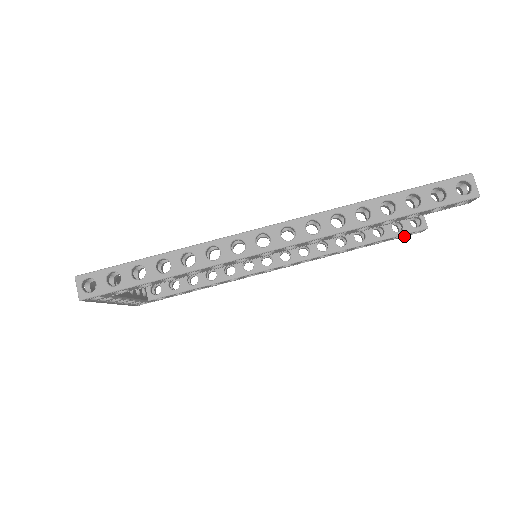
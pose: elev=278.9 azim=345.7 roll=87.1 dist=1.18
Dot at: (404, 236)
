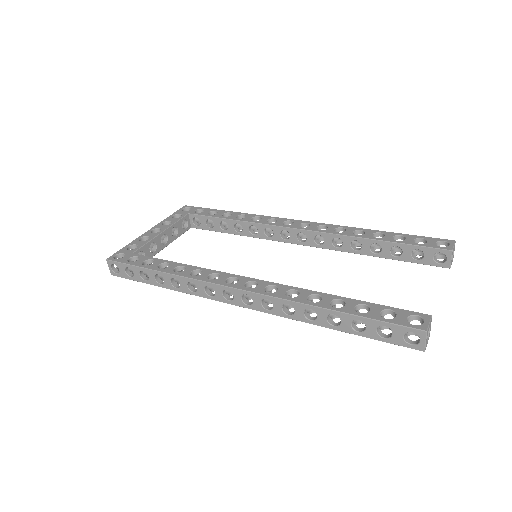
Dot at: occluded
